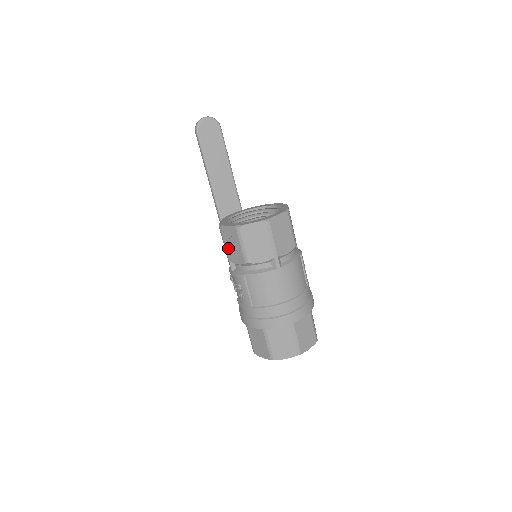
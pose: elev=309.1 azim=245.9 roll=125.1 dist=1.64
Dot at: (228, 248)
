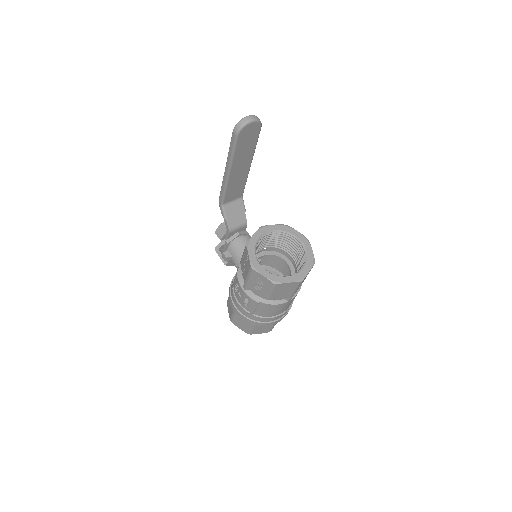
Dot at: (252, 282)
